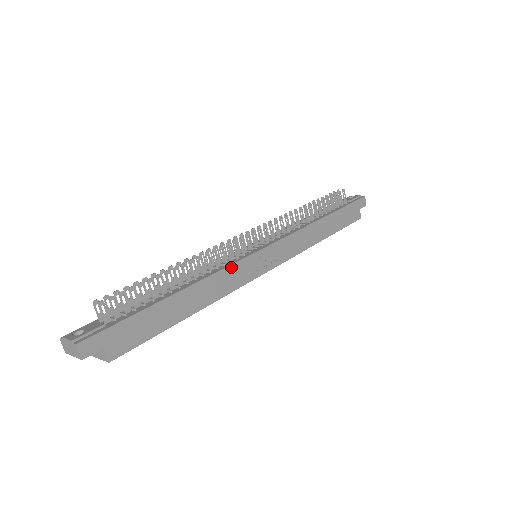
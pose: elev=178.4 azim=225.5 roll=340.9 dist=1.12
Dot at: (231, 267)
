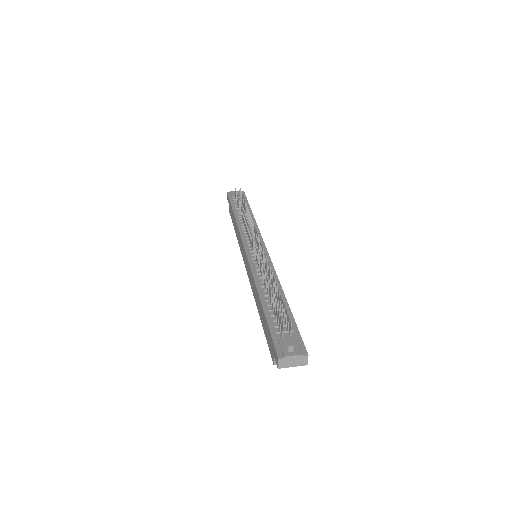
Dot at: (274, 270)
